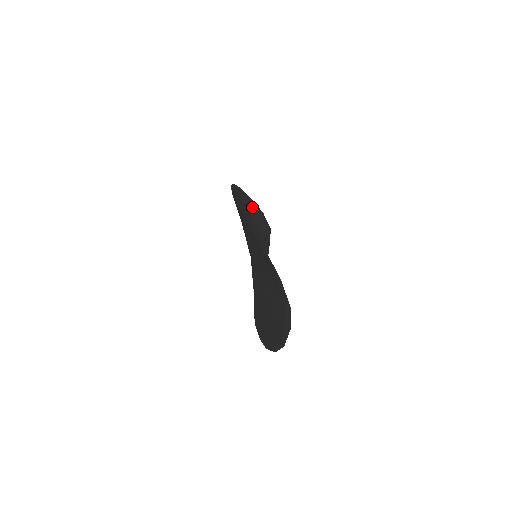
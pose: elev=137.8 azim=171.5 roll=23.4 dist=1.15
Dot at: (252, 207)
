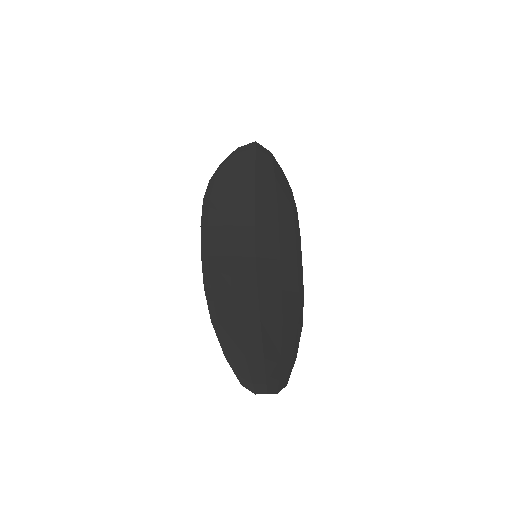
Dot at: (226, 183)
